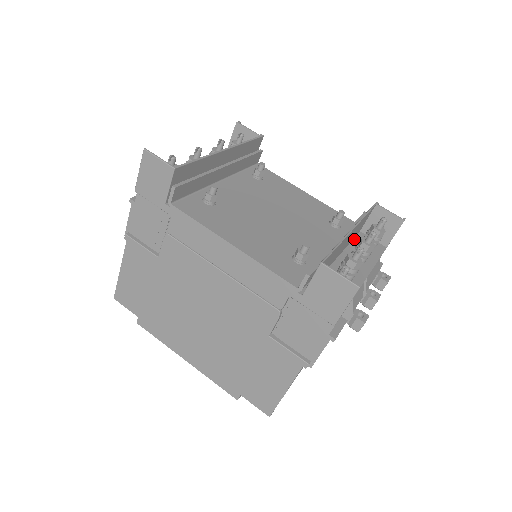
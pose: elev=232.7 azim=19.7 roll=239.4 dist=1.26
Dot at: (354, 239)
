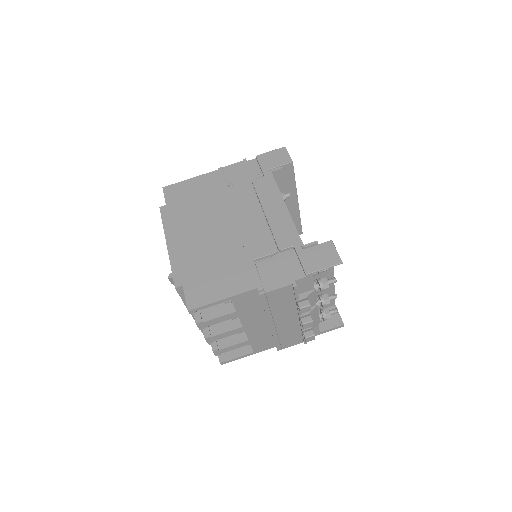
Dot at: occluded
